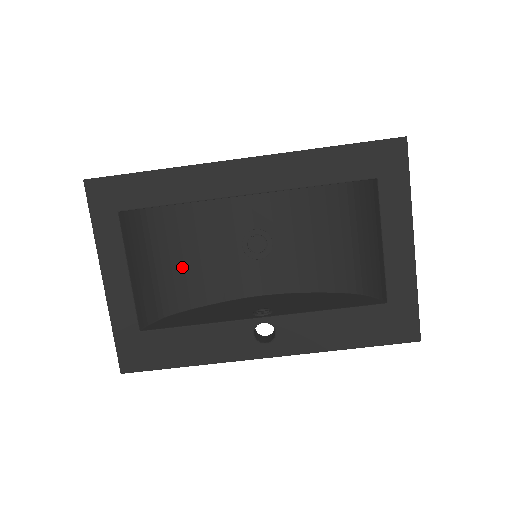
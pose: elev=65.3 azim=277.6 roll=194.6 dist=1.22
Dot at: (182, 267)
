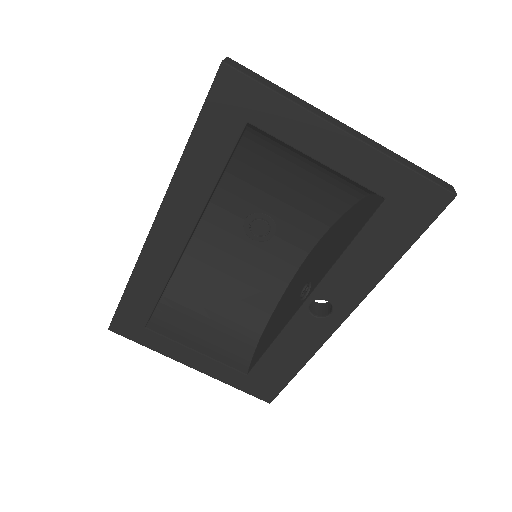
Dot at: (232, 298)
